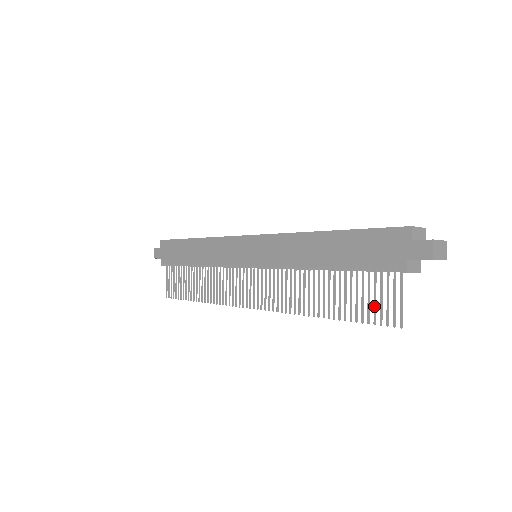
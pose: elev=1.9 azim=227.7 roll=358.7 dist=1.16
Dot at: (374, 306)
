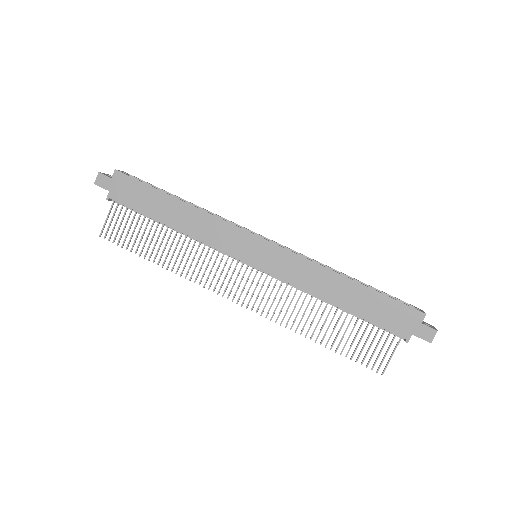
Dot at: (367, 352)
